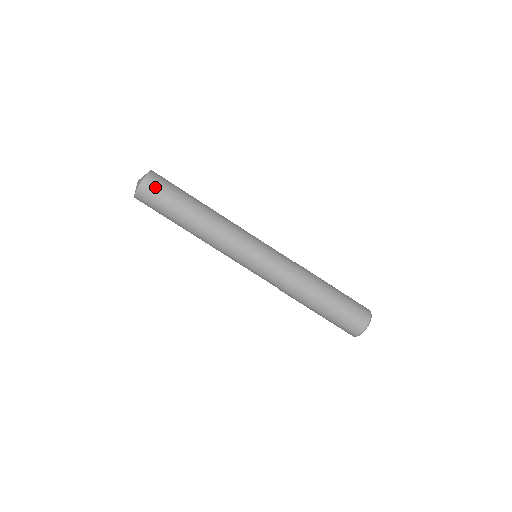
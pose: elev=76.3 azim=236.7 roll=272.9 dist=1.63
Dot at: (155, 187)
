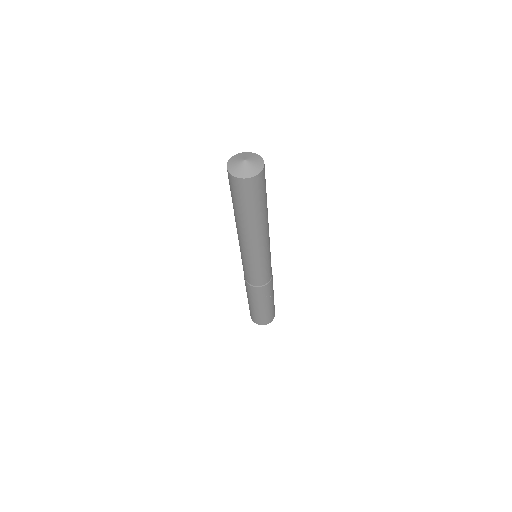
Dot at: (237, 188)
